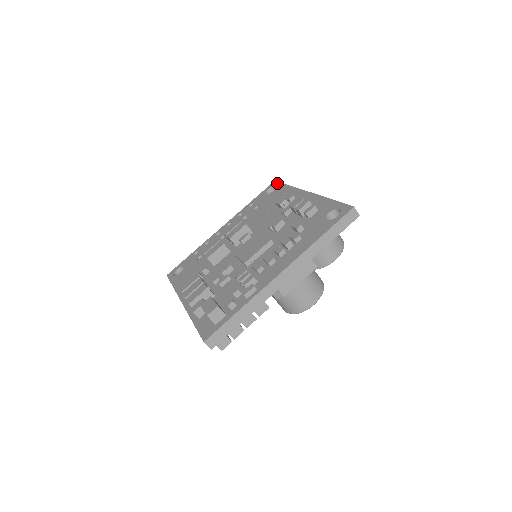
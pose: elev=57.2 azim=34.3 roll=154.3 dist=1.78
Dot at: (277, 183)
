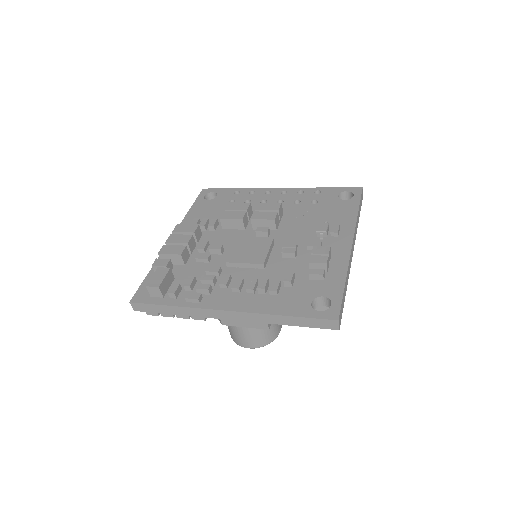
Dot at: (358, 193)
